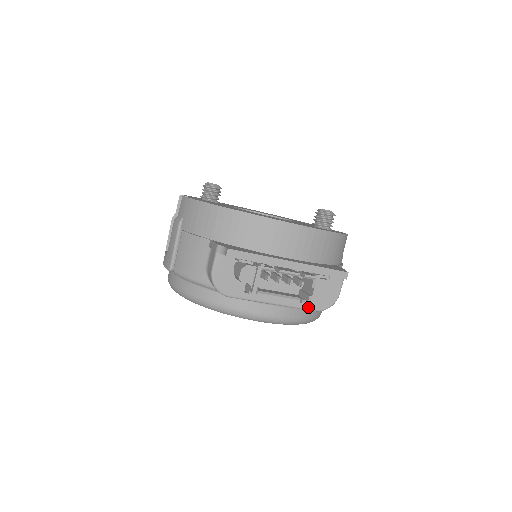
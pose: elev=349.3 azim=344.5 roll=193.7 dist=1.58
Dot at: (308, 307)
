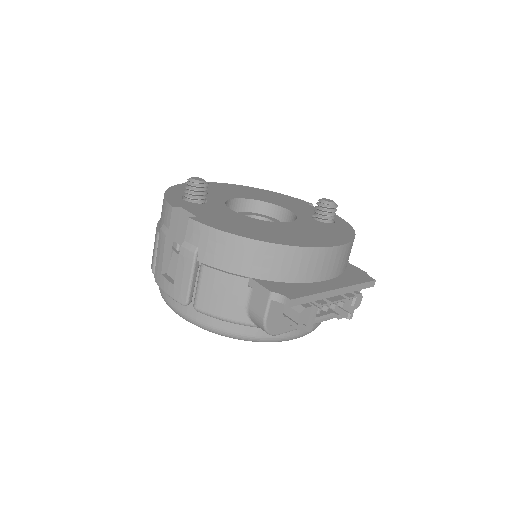
Dot at: occluded
